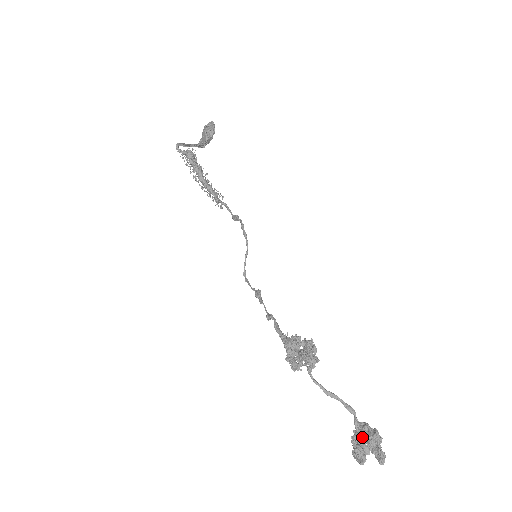
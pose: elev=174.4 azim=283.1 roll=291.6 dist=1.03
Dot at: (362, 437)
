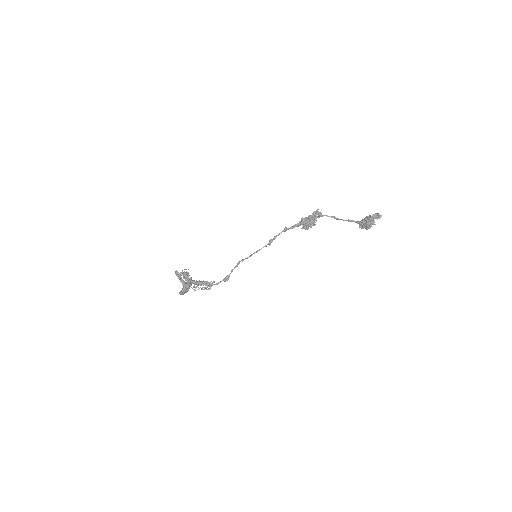
Dot at: occluded
